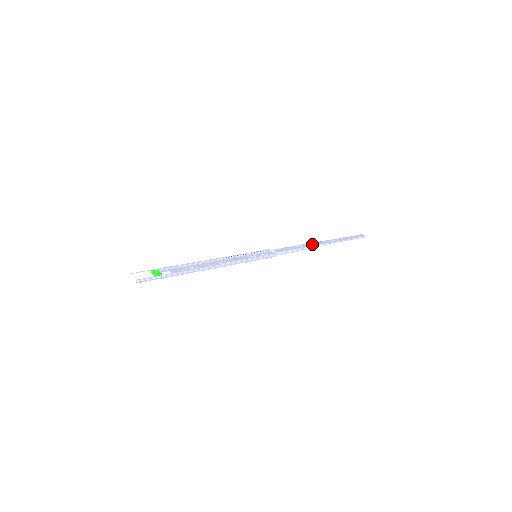
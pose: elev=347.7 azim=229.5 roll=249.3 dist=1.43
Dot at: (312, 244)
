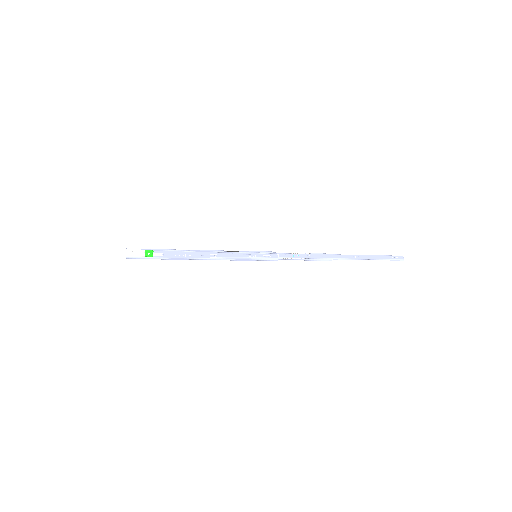
Dot at: (328, 256)
